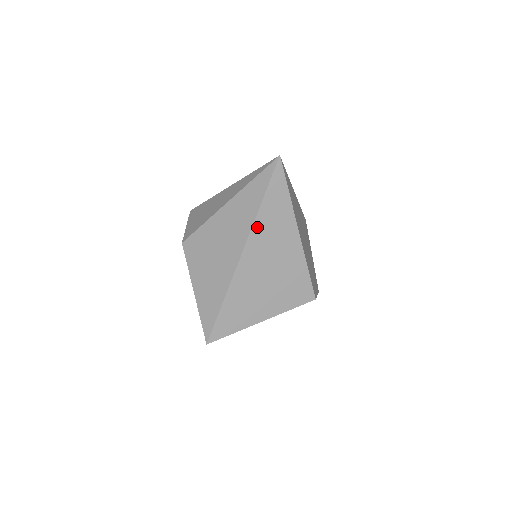
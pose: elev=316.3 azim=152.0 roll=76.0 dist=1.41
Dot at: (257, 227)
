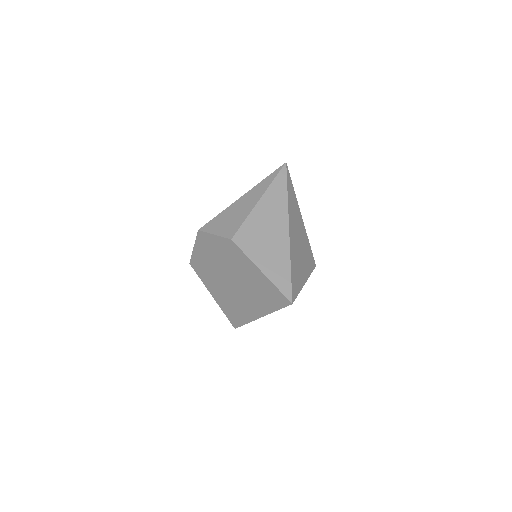
Dot at: (290, 209)
